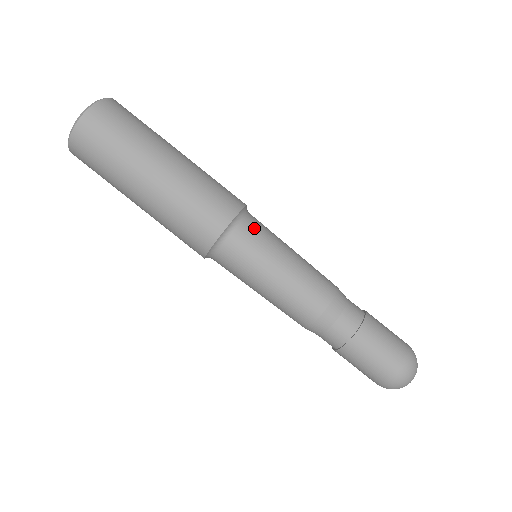
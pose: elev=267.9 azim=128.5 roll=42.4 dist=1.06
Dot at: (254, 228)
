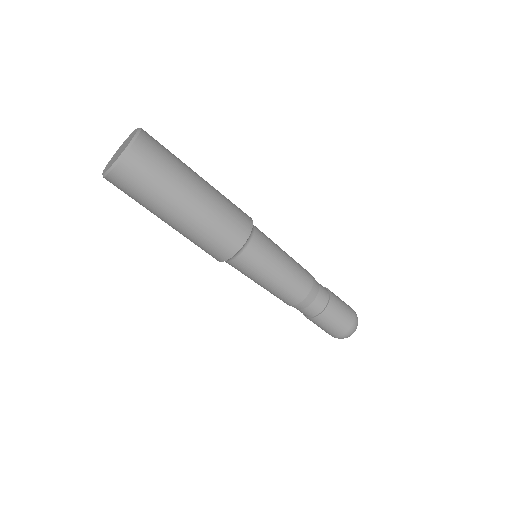
Dot at: (246, 262)
